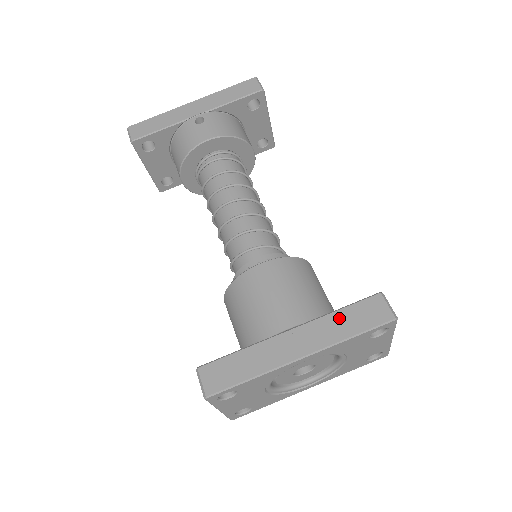
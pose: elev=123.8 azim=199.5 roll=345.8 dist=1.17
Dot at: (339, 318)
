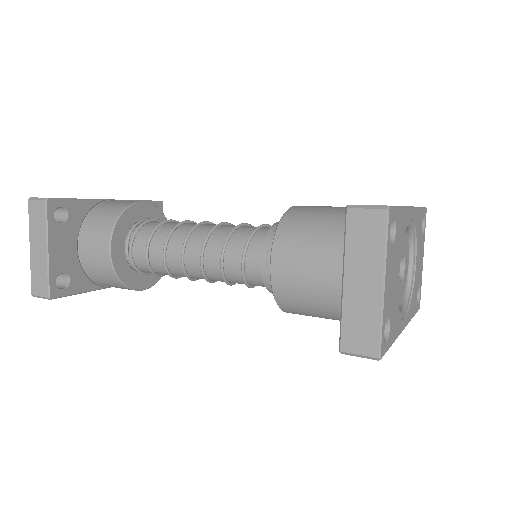
Dot at: occluded
